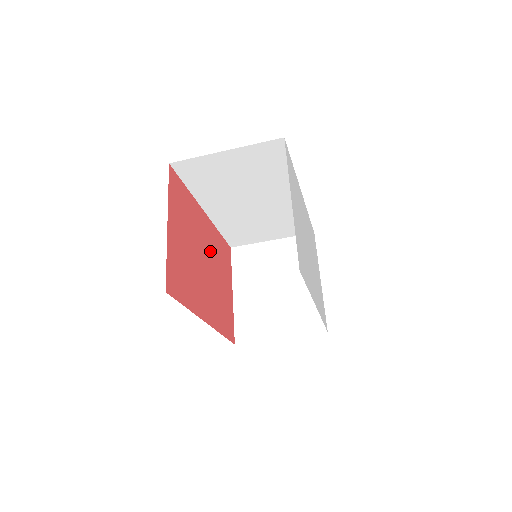
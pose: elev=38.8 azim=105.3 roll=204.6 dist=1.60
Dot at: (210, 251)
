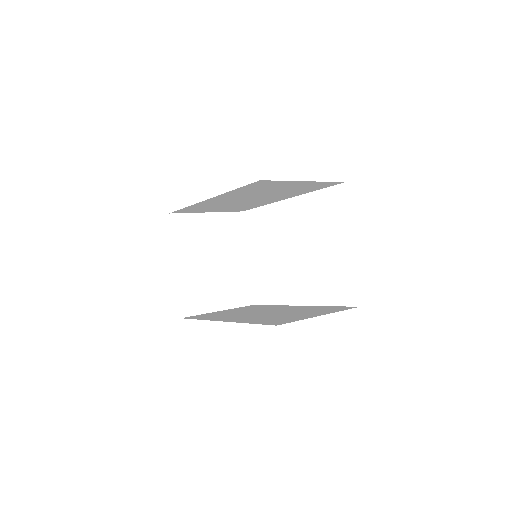
Dot at: occluded
